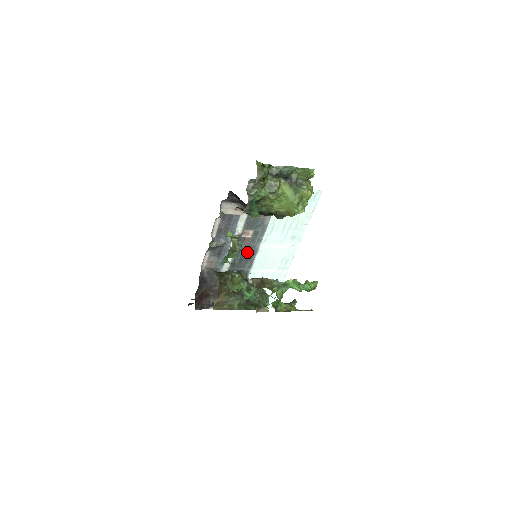
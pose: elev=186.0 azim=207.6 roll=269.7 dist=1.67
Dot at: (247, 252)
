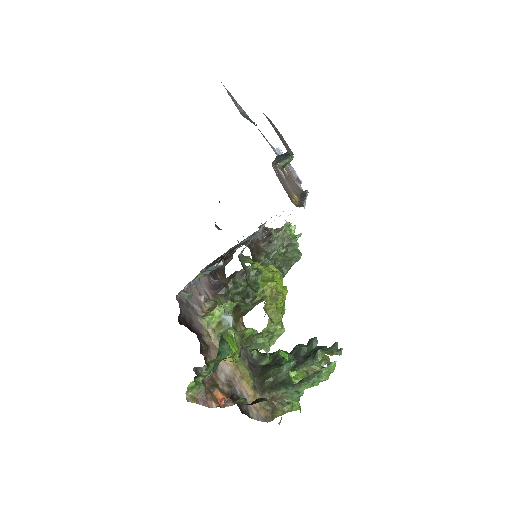
Dot at: occluded
